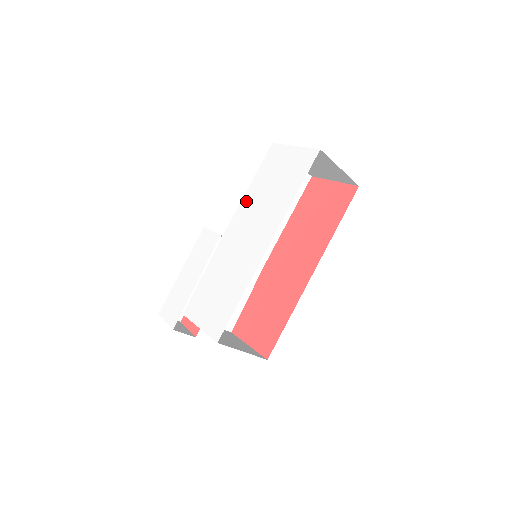
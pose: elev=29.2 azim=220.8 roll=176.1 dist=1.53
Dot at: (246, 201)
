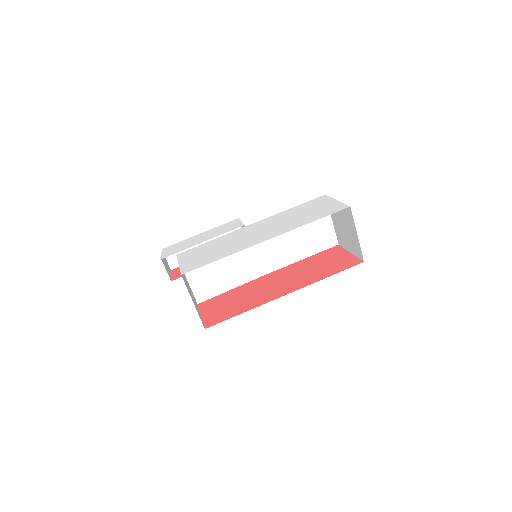
Dot at: (278, 215)
